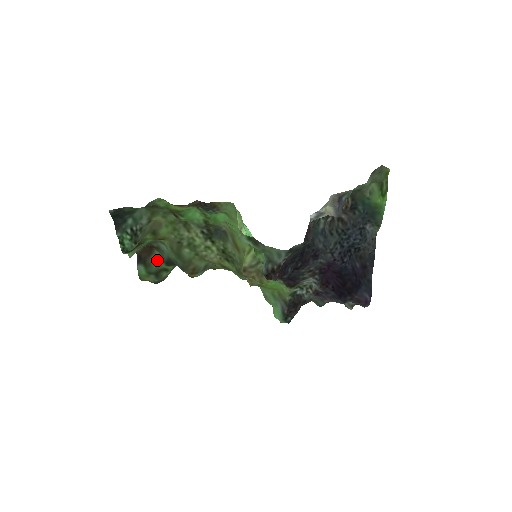
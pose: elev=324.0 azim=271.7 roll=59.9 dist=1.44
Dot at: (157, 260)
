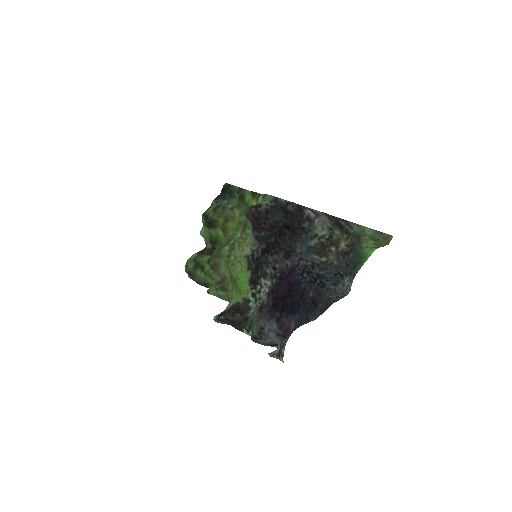
Dot at: (207, 259)
